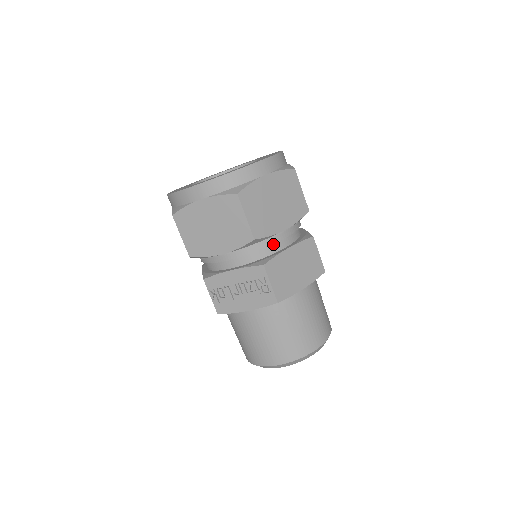
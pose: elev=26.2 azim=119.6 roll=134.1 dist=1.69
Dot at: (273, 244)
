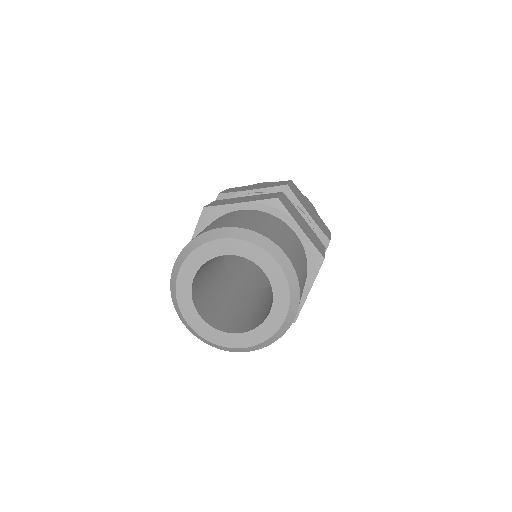
Dot at: occluded
